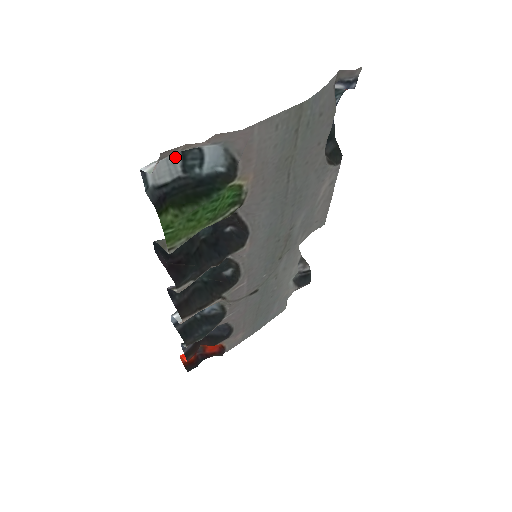
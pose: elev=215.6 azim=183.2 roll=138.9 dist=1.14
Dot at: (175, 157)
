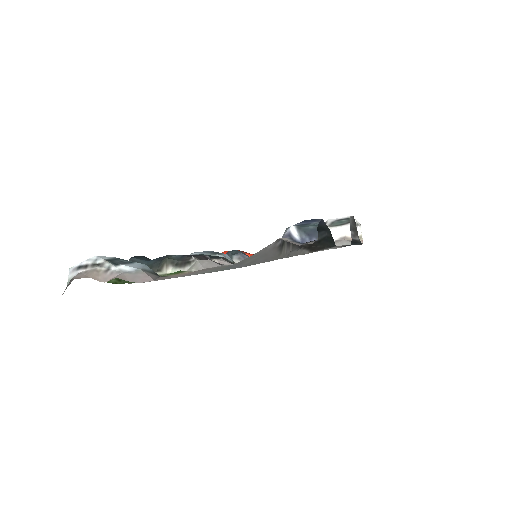
Dot at: (104, 257)
